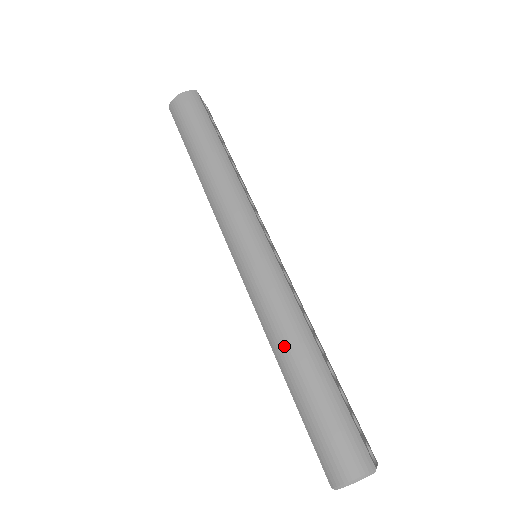
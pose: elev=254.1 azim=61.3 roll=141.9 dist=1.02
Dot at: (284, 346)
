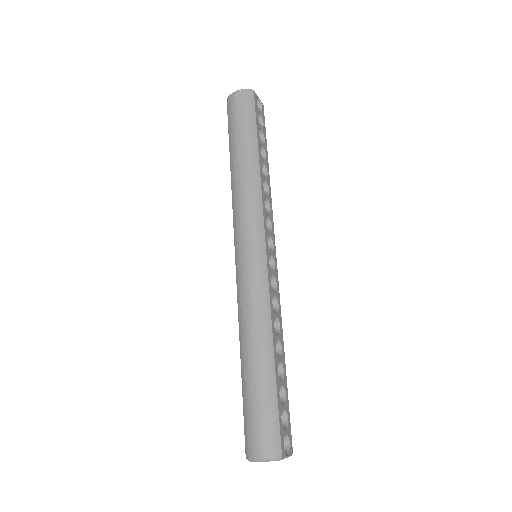
Dot at: (247, 340)
